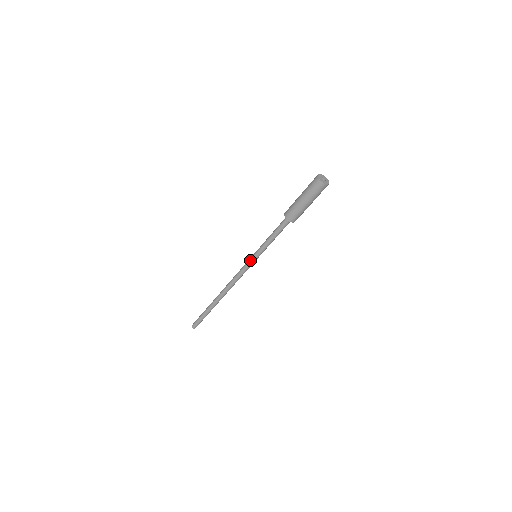
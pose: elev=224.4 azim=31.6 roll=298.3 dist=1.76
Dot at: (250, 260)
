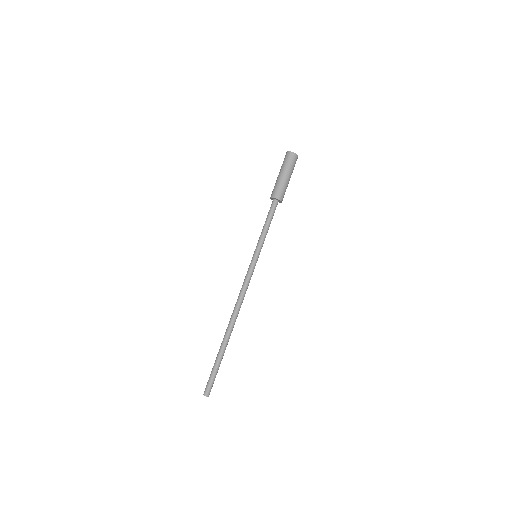
Dot at: (251, 261)
